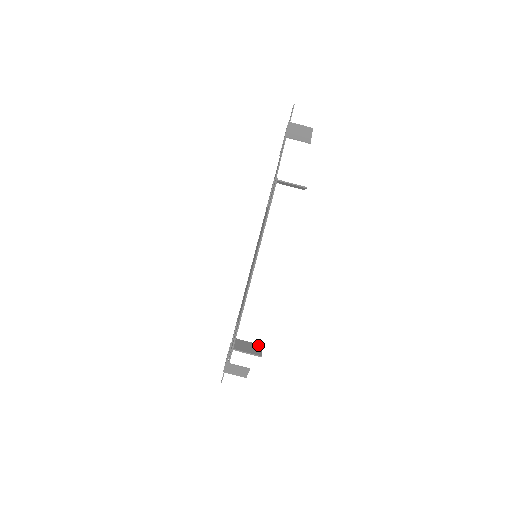
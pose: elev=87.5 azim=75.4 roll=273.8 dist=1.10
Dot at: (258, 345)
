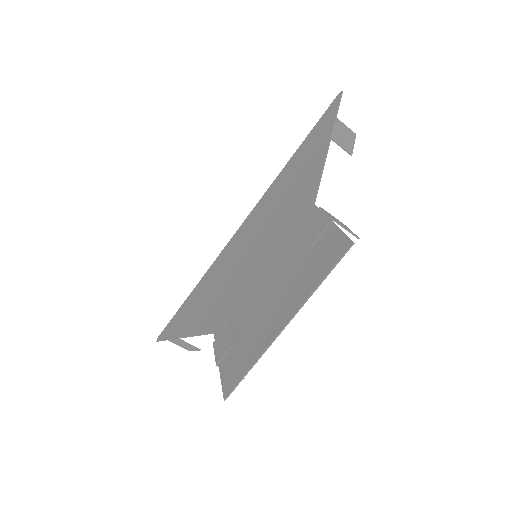
Dot at: occluded
